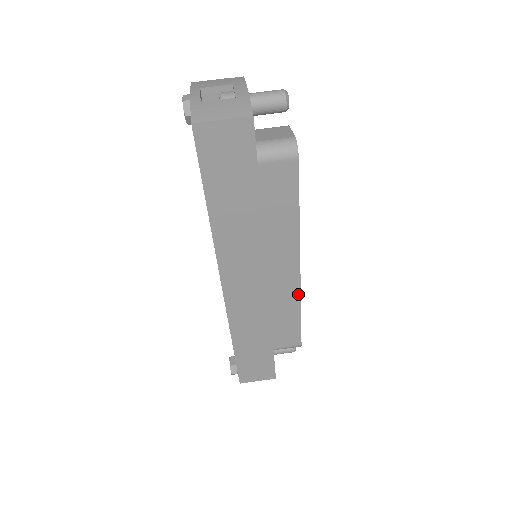
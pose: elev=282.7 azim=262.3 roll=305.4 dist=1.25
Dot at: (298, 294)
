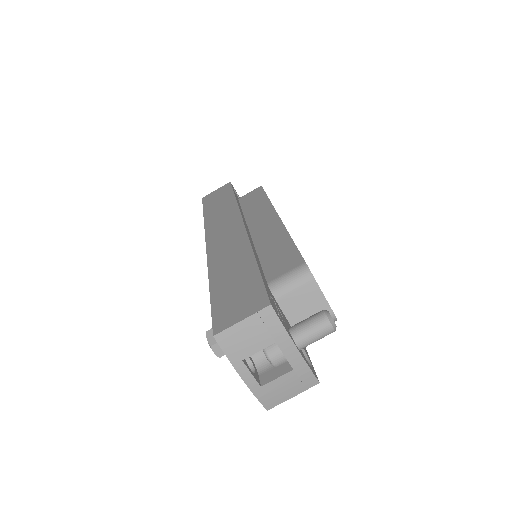
Dot at: occluded
